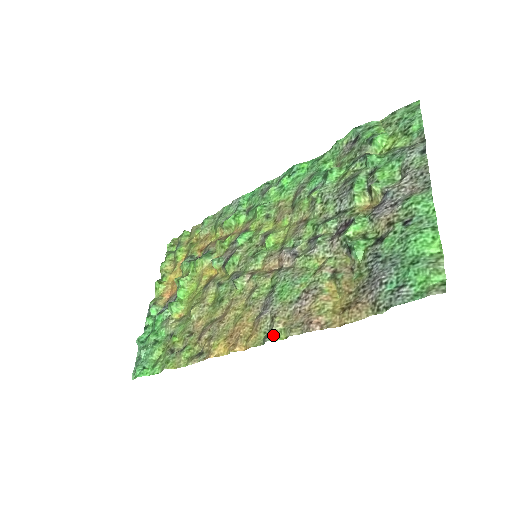
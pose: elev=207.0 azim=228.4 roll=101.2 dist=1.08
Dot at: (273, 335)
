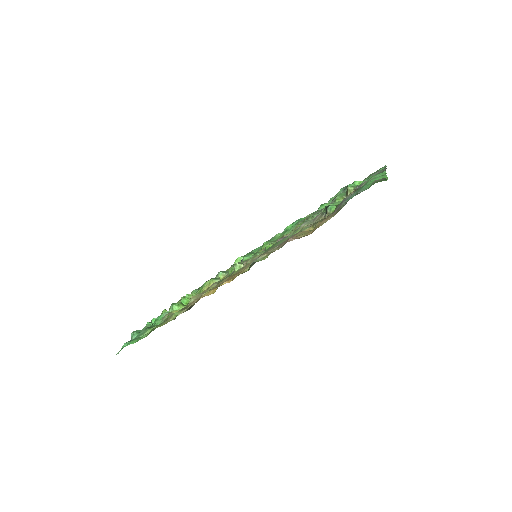
Dot at: (258, 260)
